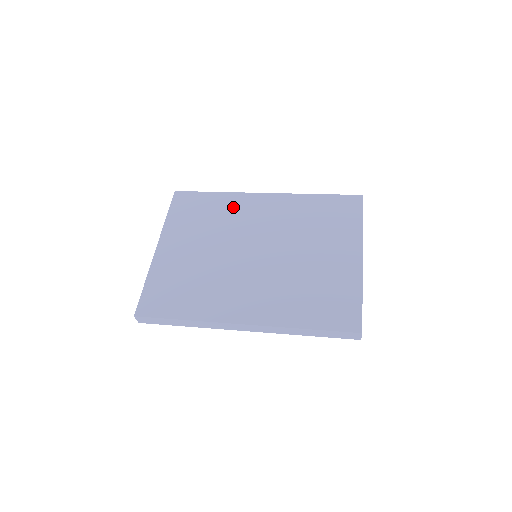
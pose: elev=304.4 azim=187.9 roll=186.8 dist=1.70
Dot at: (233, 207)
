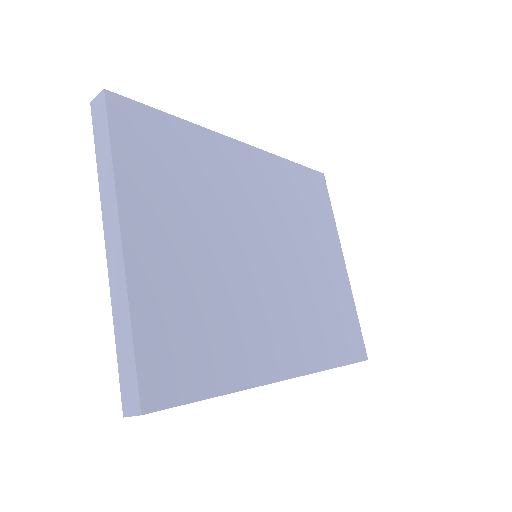
Dot at: (214, 160)
